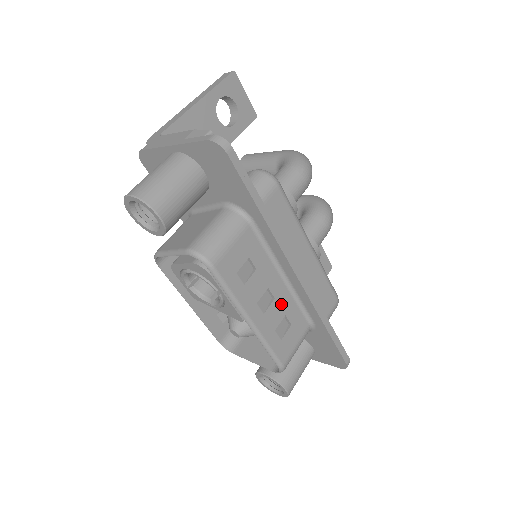
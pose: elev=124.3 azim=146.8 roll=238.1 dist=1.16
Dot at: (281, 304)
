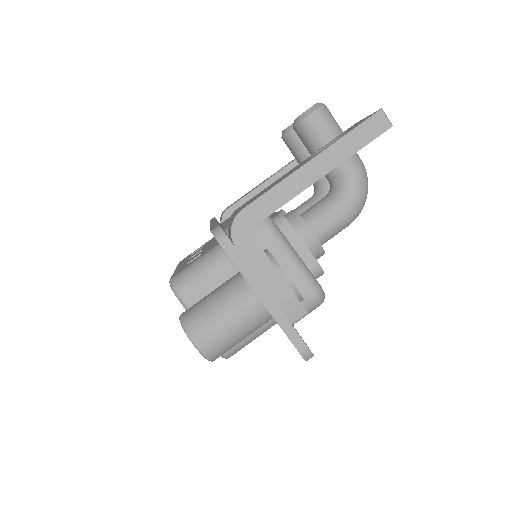
Dot at: occluded
